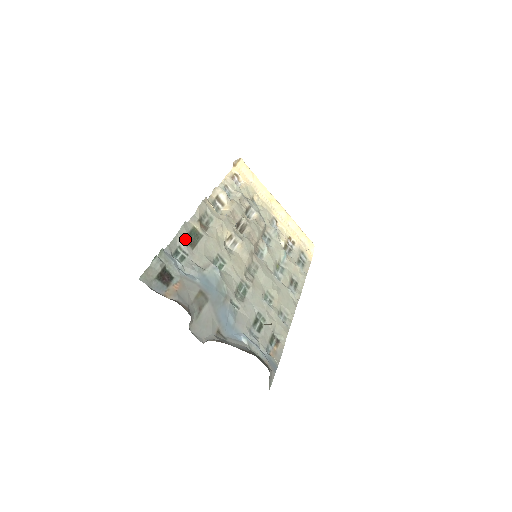
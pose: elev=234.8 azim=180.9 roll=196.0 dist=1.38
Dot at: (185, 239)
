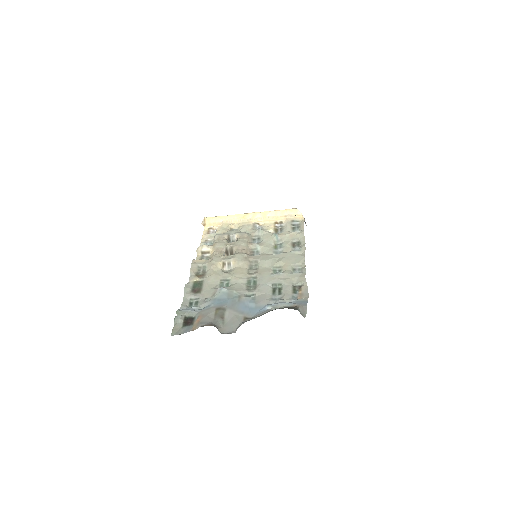
Dot at: (191, 293)
